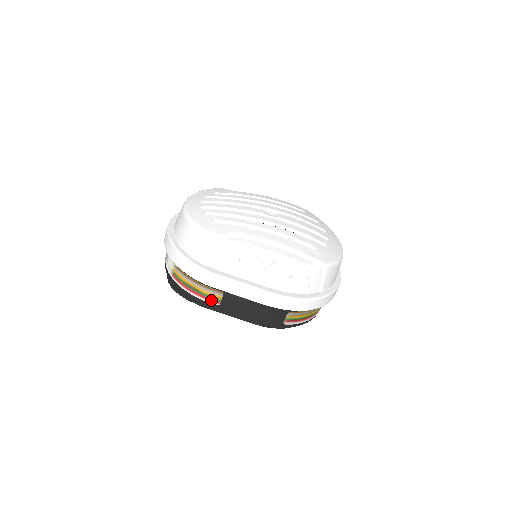
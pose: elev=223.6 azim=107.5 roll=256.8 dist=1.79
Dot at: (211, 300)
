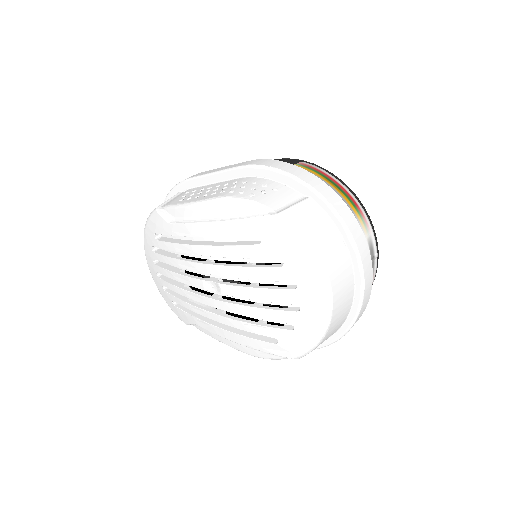
Dot at: occluded
